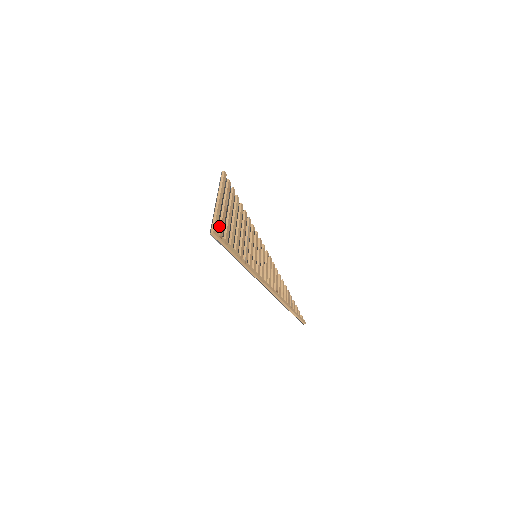
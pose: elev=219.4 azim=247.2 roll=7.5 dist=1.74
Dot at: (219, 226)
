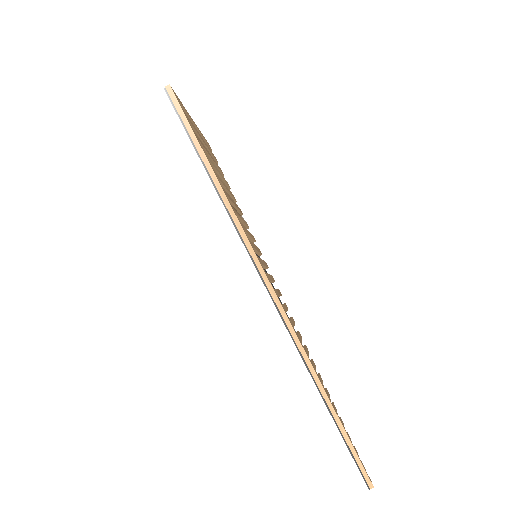
Dot at: occluded
